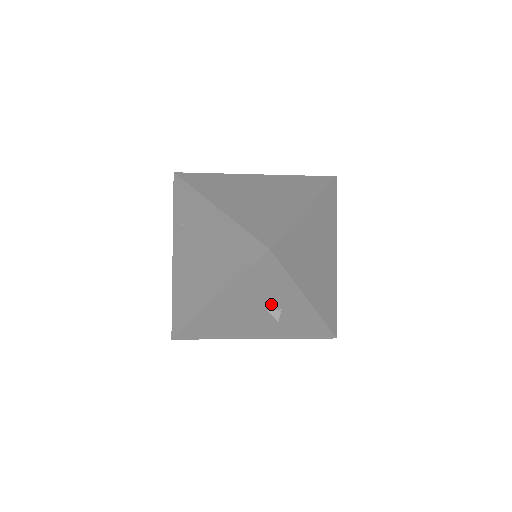
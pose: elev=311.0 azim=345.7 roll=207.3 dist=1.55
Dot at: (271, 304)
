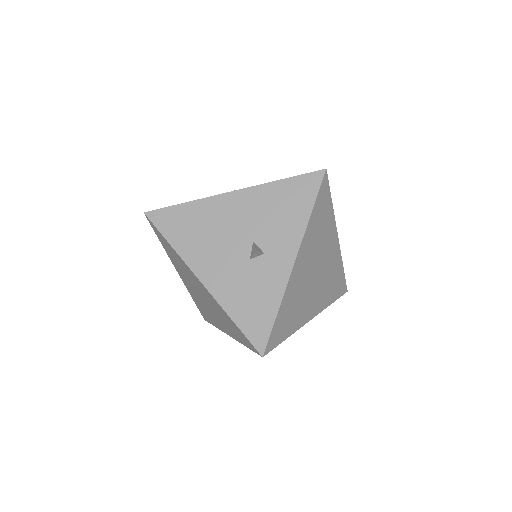
Dot at: (264, 238)
